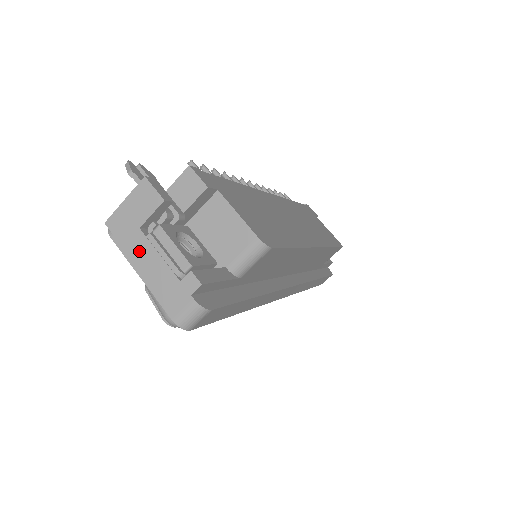
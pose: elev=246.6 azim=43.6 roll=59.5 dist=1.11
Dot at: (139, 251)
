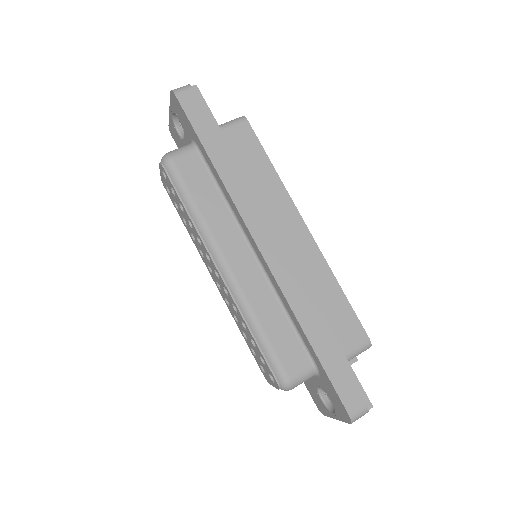
Dot at: occluded
